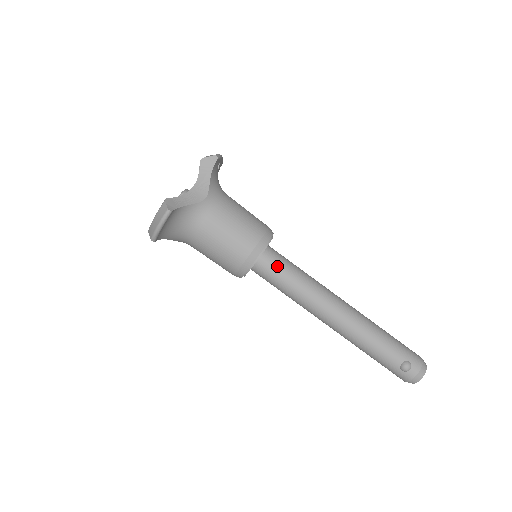
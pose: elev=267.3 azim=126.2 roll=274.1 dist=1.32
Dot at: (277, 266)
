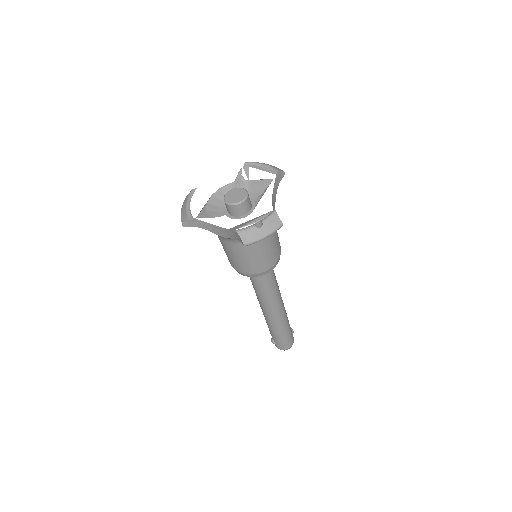
Dot at: (251, 277)
